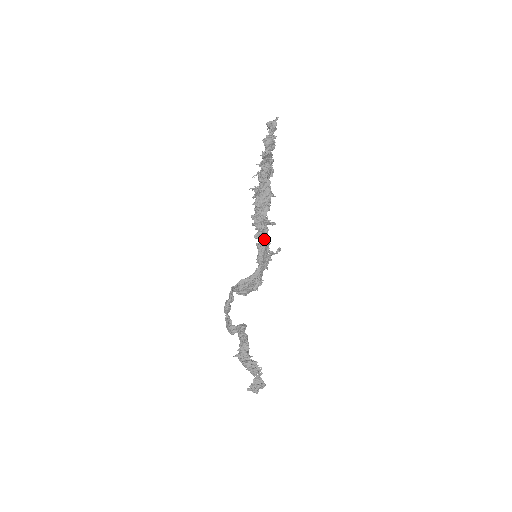
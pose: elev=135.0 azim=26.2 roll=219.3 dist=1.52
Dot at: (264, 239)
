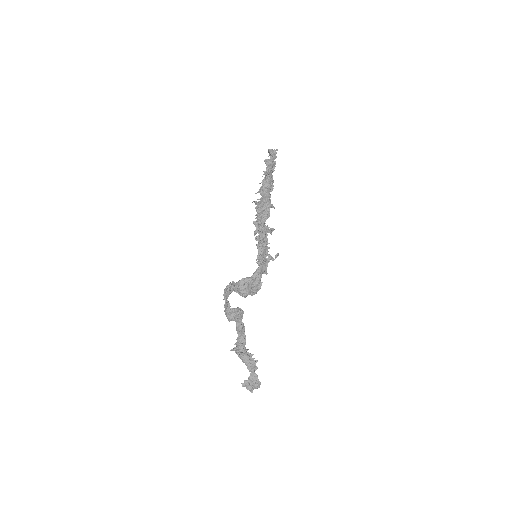
Dot at: (264, 241)
